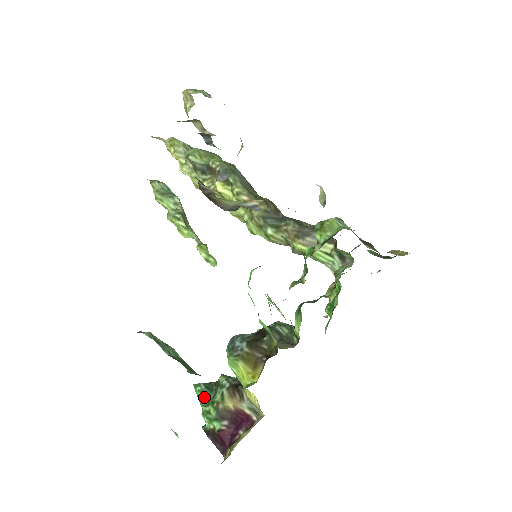
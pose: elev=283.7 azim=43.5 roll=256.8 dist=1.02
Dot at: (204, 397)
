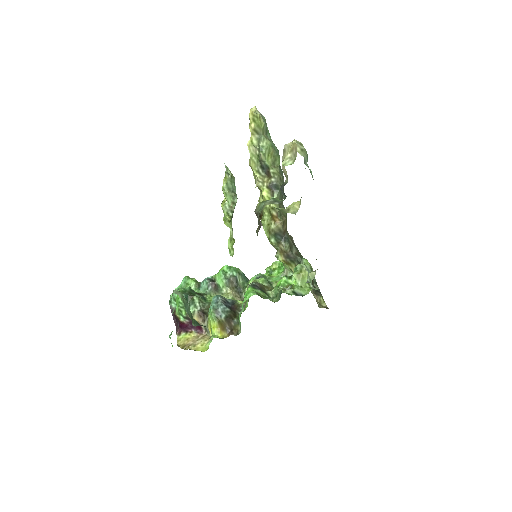
Dot at: (182, 303)
